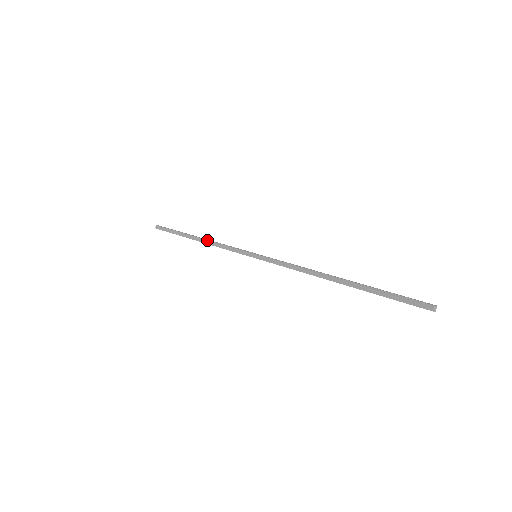
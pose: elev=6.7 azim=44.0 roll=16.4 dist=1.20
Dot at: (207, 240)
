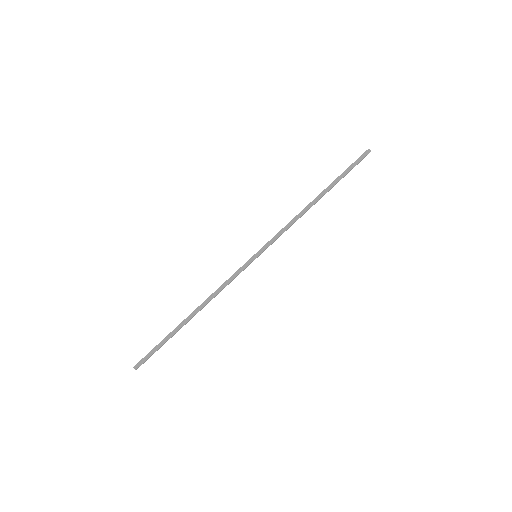
Dot at: (205, 300)
